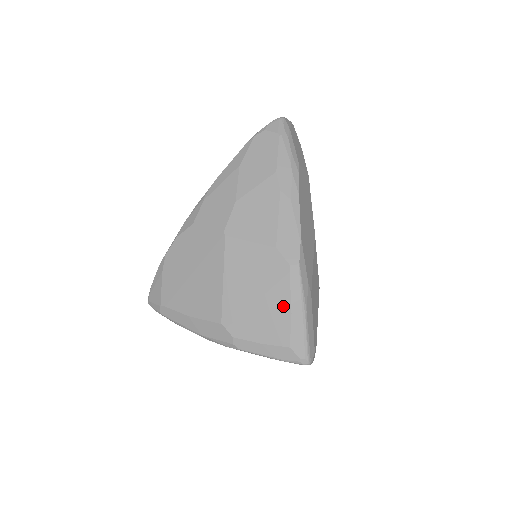
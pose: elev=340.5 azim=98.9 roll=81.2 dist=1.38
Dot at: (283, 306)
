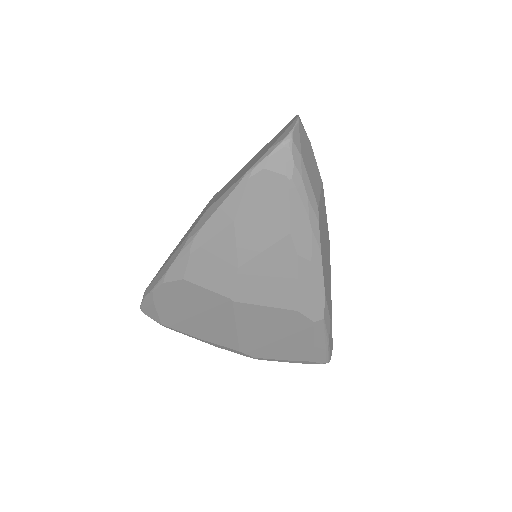
Dot at: (306, 343)
